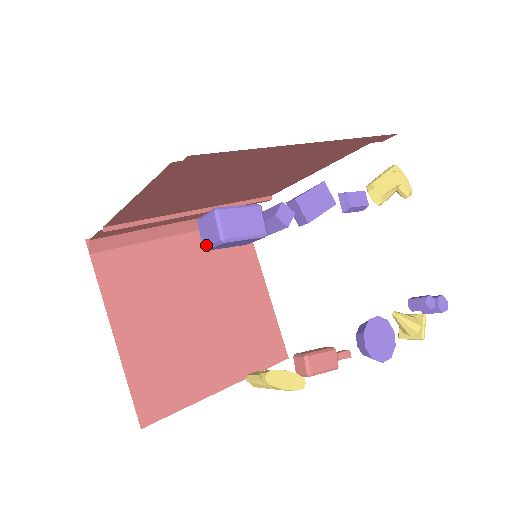
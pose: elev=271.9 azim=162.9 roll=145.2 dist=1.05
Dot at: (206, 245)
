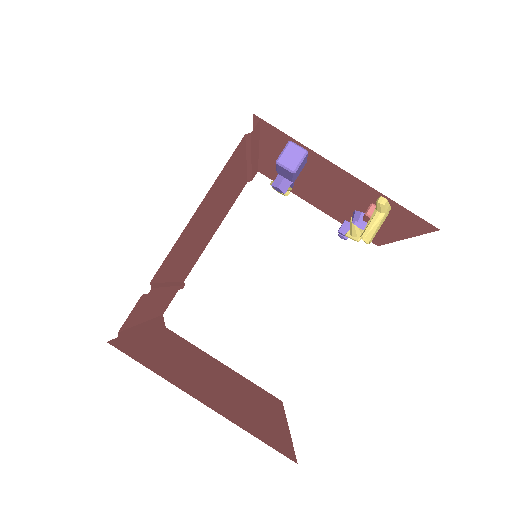
Dot at: (295, 166)
